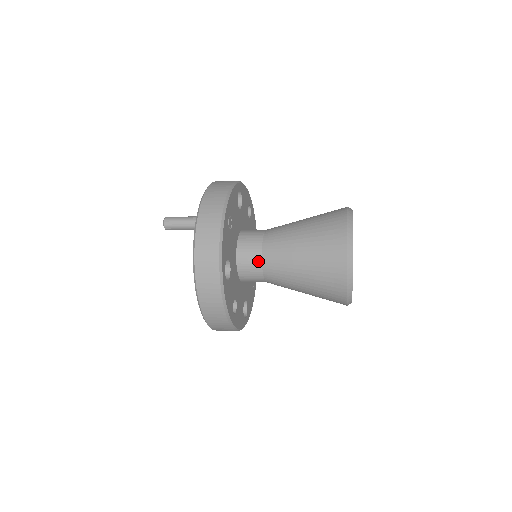
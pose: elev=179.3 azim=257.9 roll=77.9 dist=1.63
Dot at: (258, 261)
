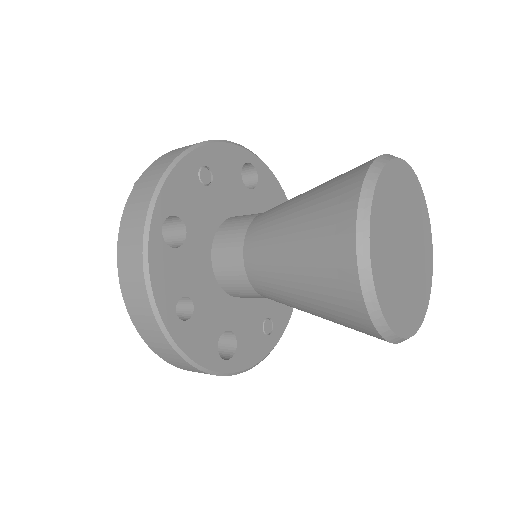
Dot at: (239, 242)
